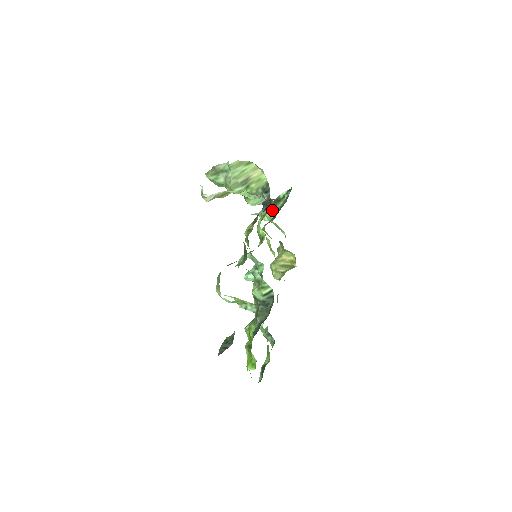
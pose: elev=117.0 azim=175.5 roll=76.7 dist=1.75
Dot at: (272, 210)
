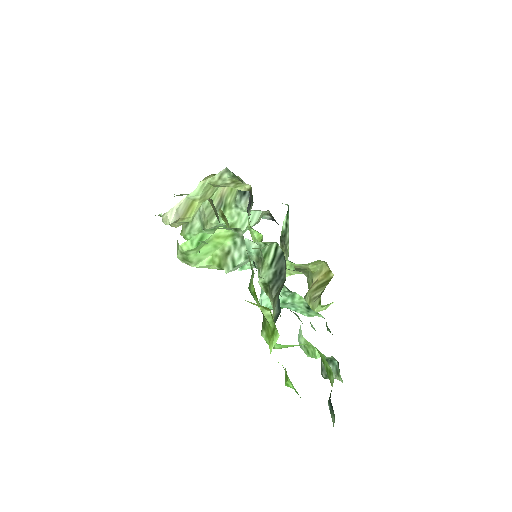
Dot at: occluded
